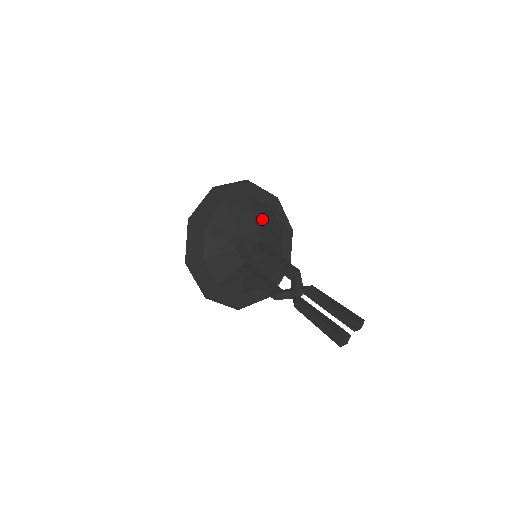
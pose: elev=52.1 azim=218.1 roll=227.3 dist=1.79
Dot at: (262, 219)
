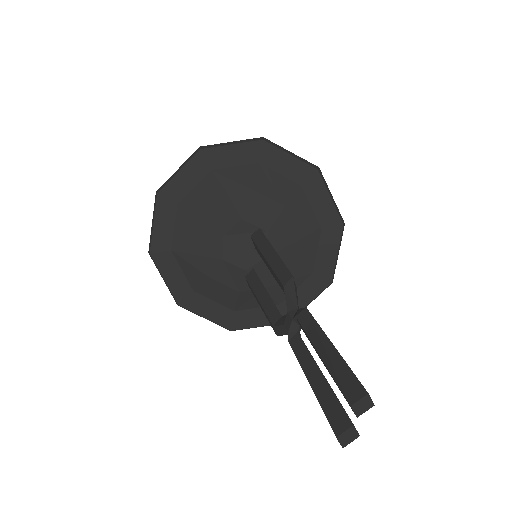
Dot at: (245, 193)
